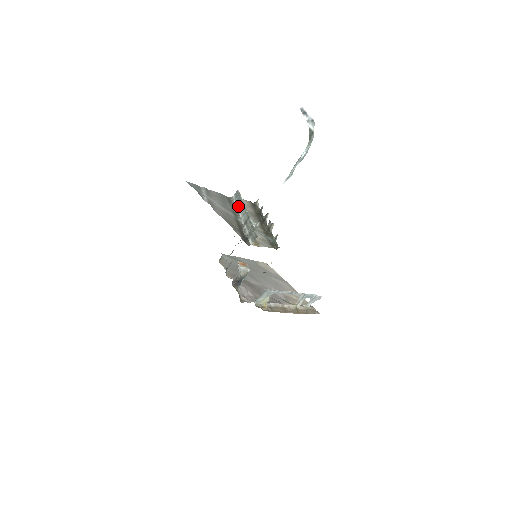
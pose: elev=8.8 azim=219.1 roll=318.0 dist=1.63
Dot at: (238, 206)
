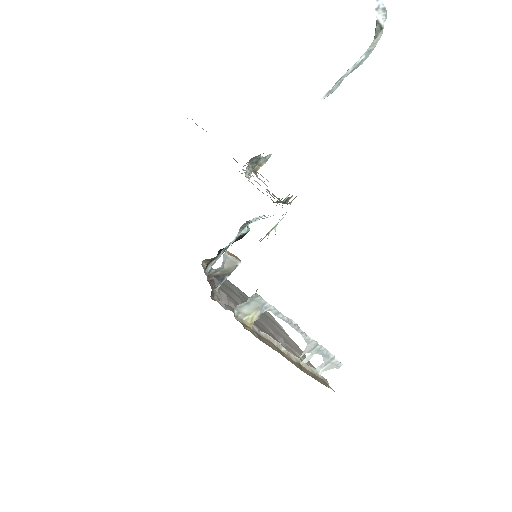
Dot at: occluded
